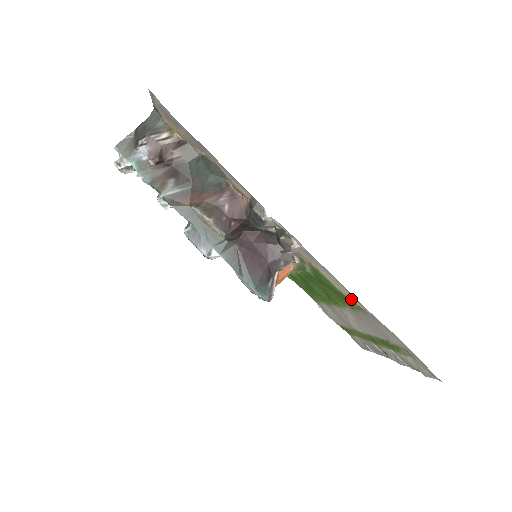
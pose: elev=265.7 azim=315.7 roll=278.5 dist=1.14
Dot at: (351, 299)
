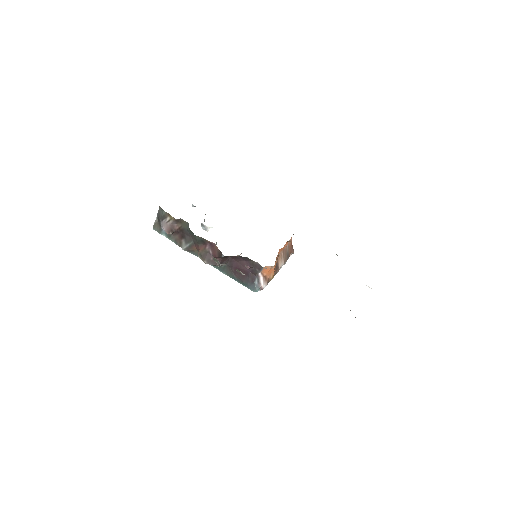
Dot at: occluded
